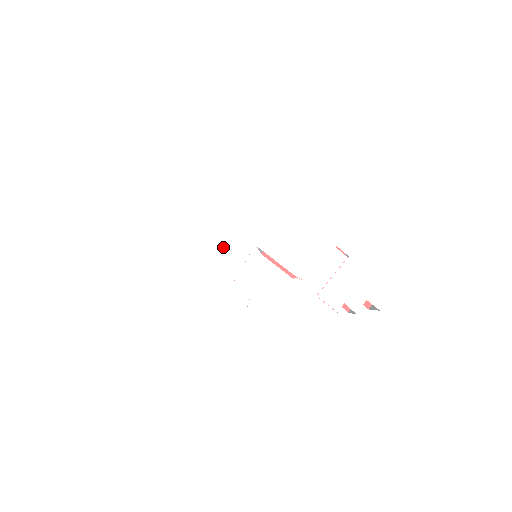
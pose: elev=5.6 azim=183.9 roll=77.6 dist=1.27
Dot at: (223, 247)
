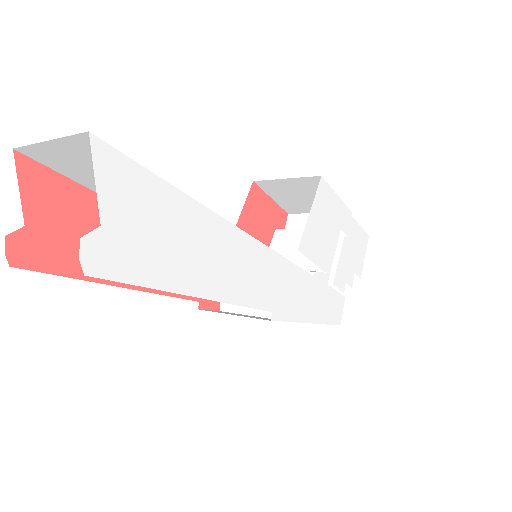
Dot at: (265, 261)
